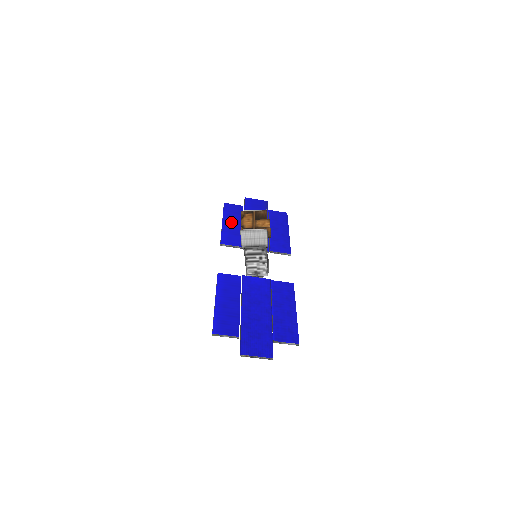
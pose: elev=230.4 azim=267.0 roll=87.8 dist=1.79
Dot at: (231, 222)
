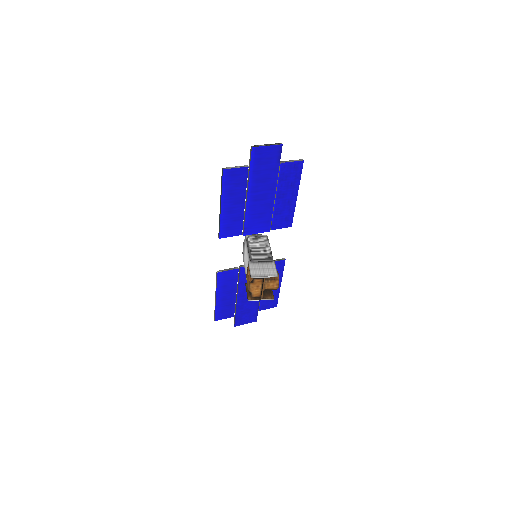
Dot at: (231, 203)
